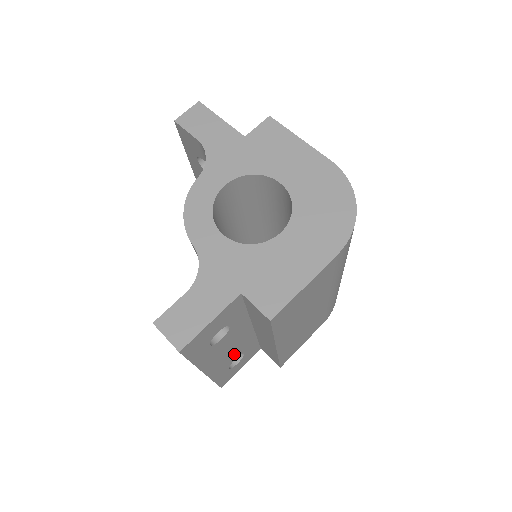
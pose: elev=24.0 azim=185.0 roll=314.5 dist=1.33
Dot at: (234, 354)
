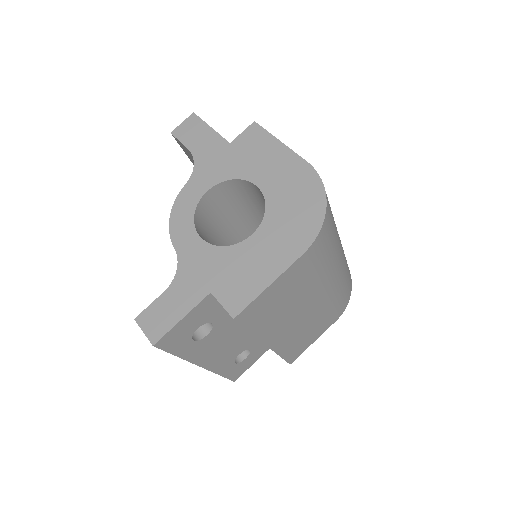
Dot at: (235, 350)
